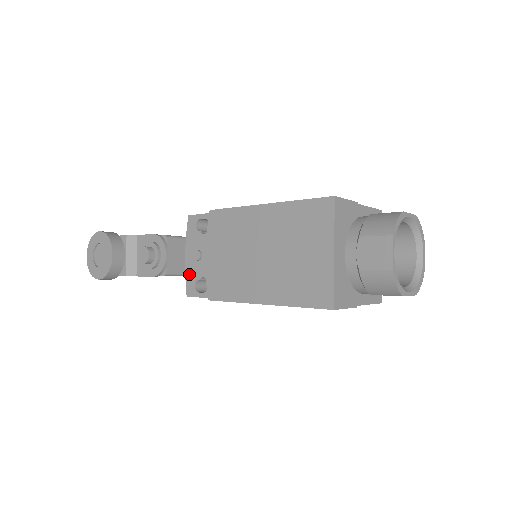
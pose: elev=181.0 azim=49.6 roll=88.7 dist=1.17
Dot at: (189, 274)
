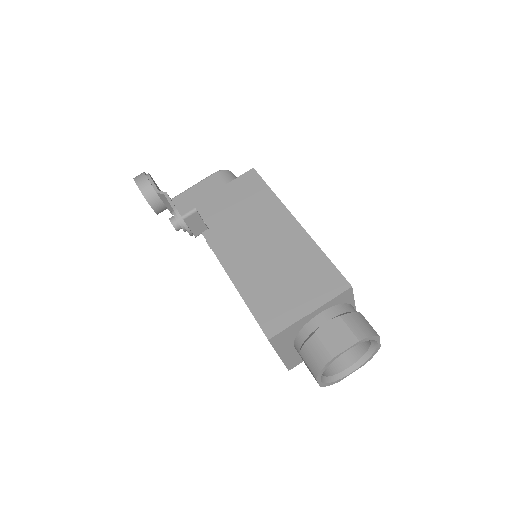
Dot at: occluded
